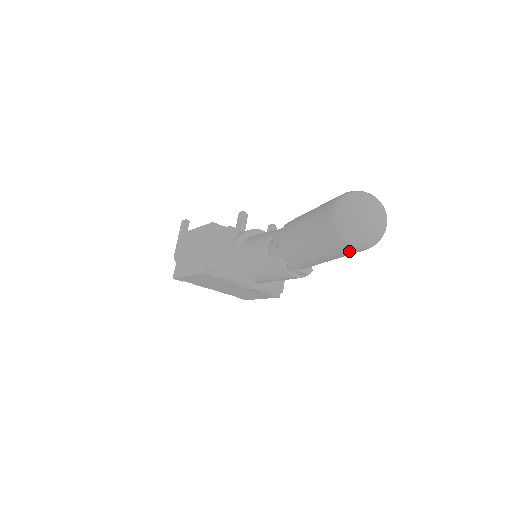
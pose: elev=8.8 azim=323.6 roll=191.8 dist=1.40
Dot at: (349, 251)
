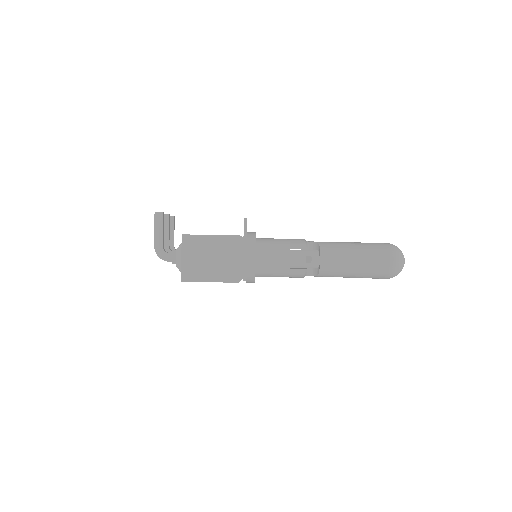
Dot at: (381, 278)
